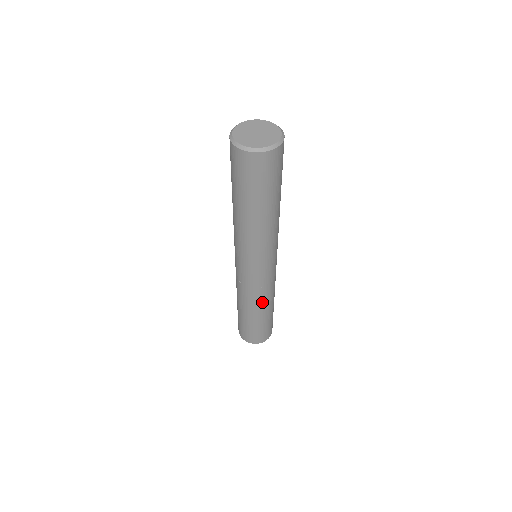
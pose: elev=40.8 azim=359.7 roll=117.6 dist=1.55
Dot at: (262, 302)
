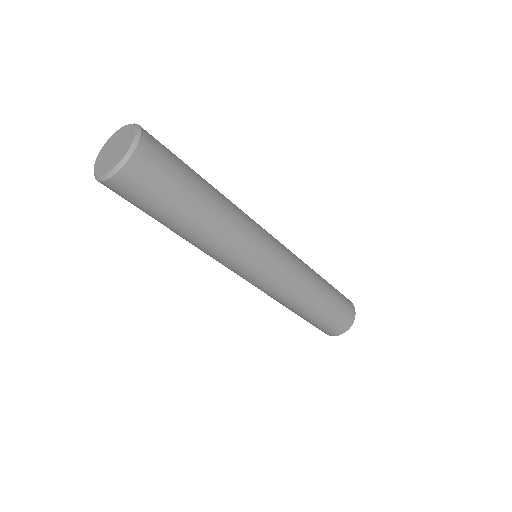
Dot at: (300, 298)
